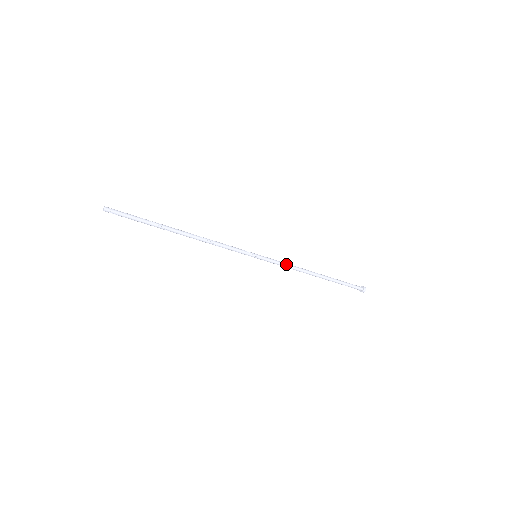
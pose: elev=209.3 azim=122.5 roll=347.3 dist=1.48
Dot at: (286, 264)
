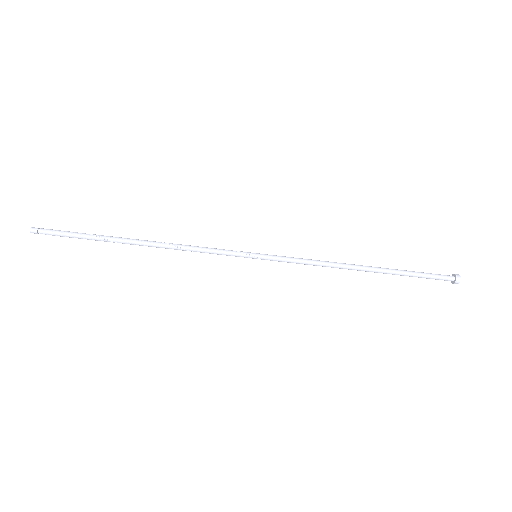
Dot at: (307, 260)
